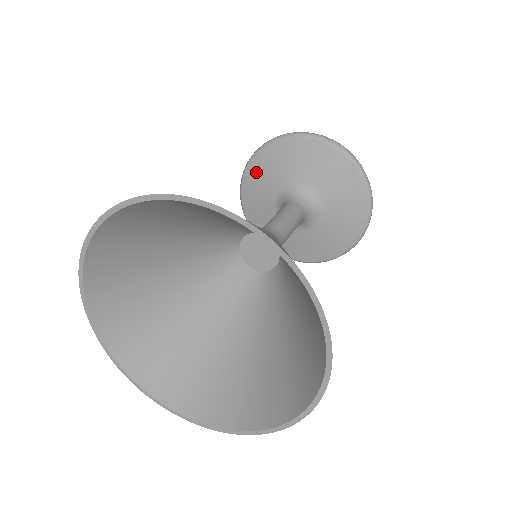
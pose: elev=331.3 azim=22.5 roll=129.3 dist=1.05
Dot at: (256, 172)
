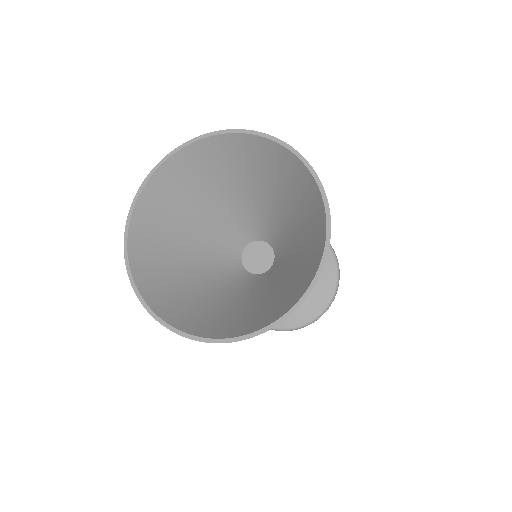
Dot at: occluded
